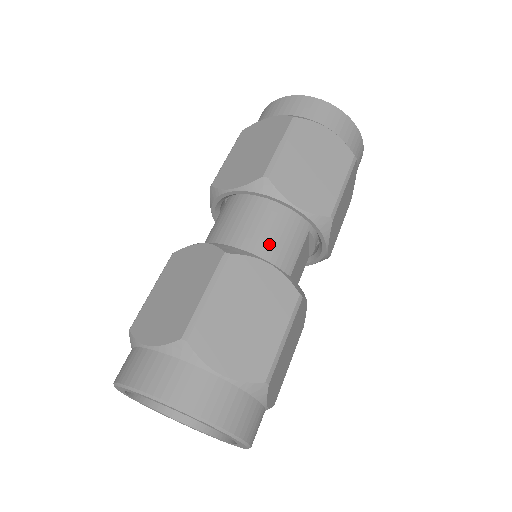
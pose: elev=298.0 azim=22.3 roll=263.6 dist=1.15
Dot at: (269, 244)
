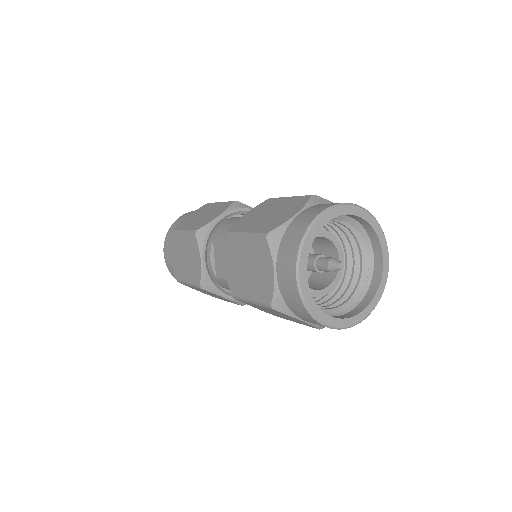
Dot at: occluded
